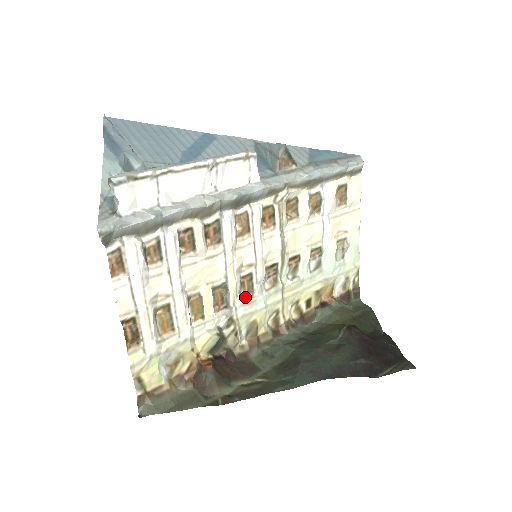
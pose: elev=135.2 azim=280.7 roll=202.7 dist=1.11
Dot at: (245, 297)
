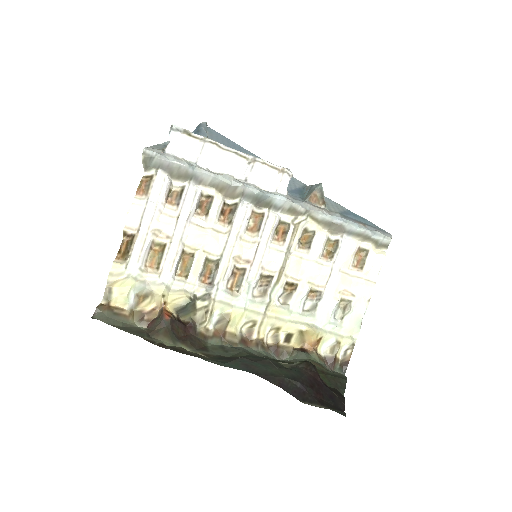
Dot at: (231, 288)
